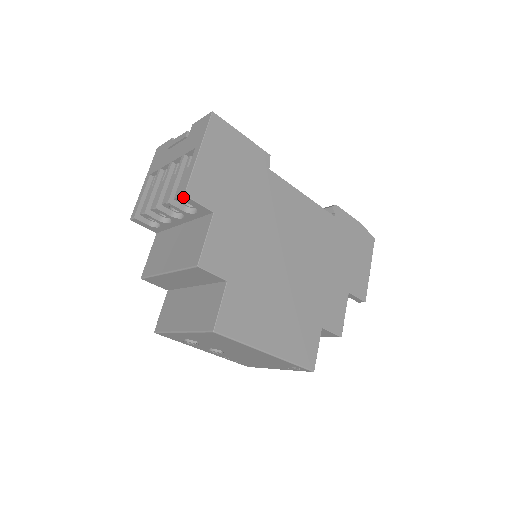
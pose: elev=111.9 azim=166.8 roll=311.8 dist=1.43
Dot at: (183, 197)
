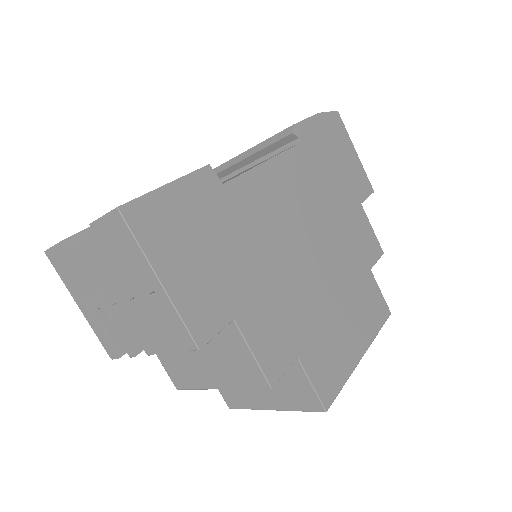
Dot at: (196, 349)
